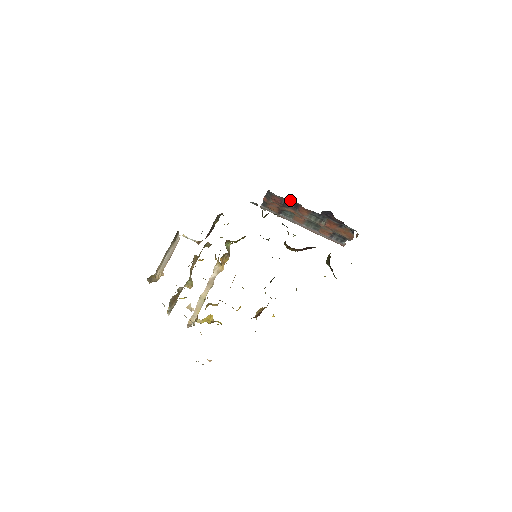
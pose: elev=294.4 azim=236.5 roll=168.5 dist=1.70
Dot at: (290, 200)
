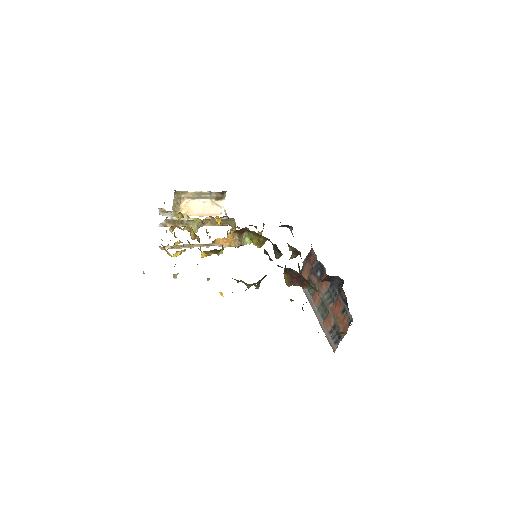
Dot at: (321, 264)
